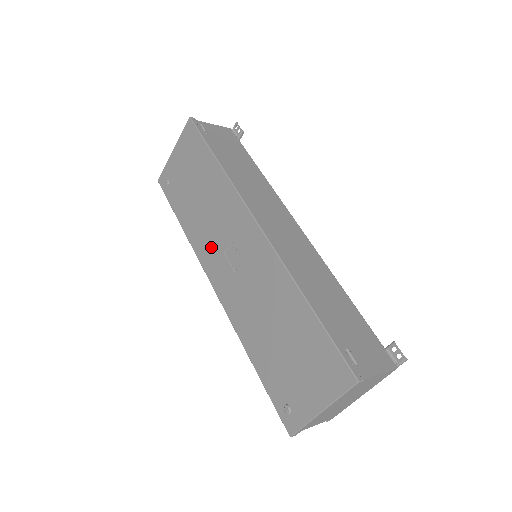
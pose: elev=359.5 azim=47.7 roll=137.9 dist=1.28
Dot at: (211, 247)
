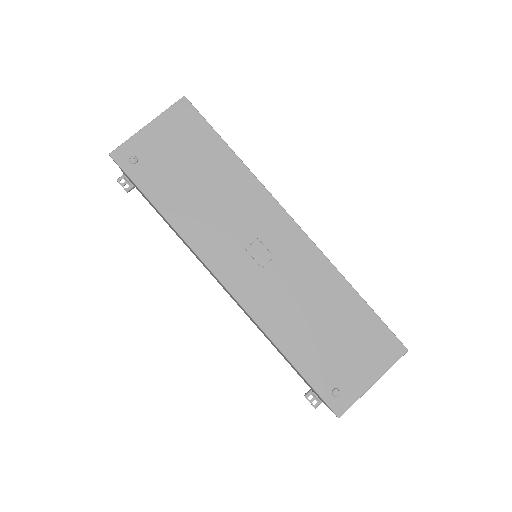
Dot at: (222, 242)
